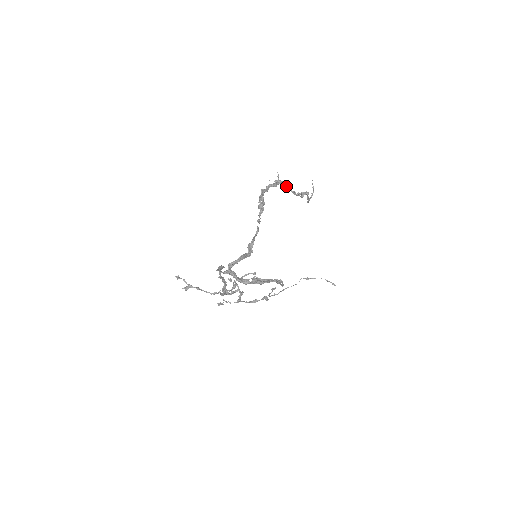
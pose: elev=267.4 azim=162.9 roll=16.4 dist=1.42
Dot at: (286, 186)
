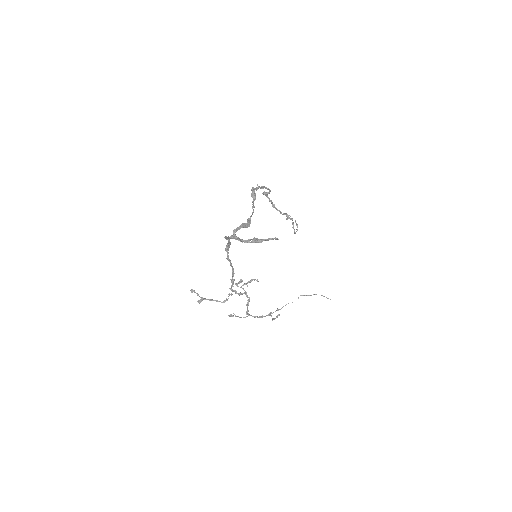
Dot at: (273, 204)
